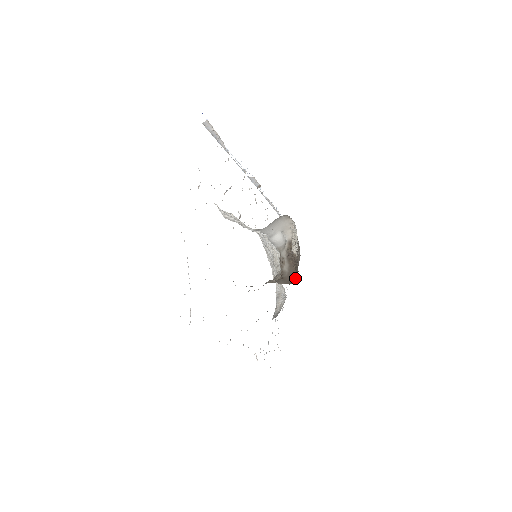
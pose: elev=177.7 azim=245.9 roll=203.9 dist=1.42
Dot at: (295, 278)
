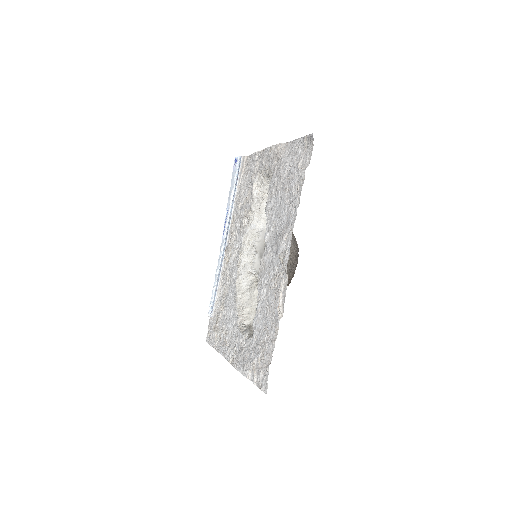
Dot at: occluded
